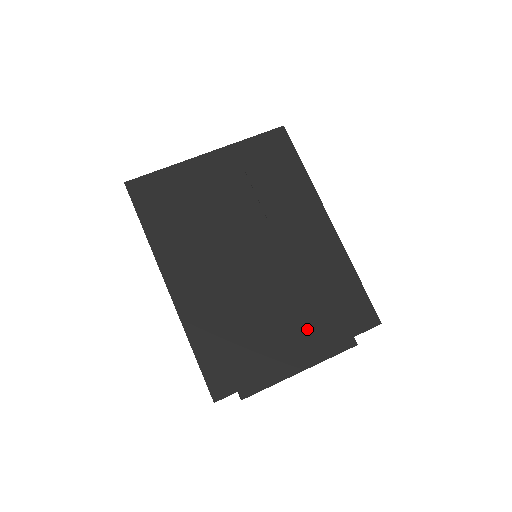
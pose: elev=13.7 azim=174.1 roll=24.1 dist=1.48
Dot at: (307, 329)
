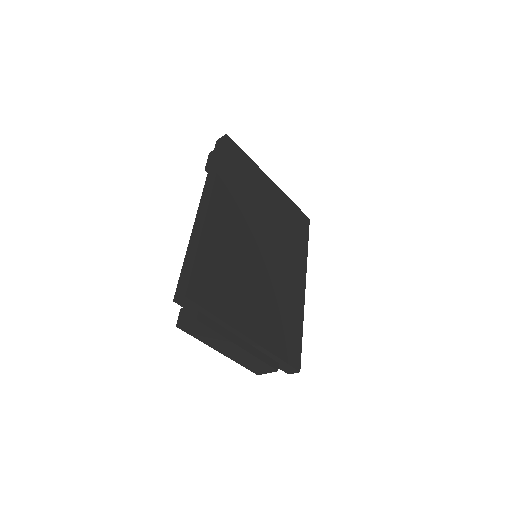
Dot at: (264, 324)
